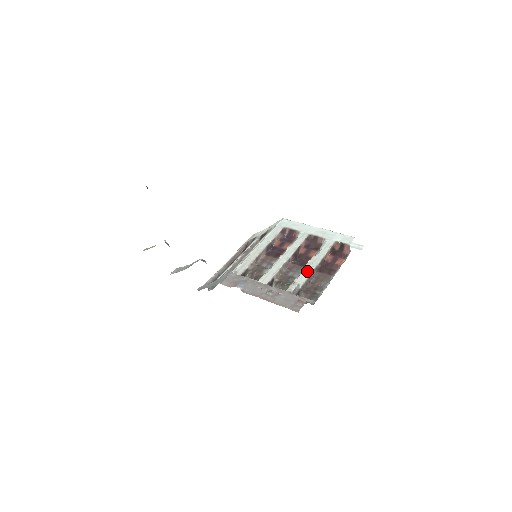
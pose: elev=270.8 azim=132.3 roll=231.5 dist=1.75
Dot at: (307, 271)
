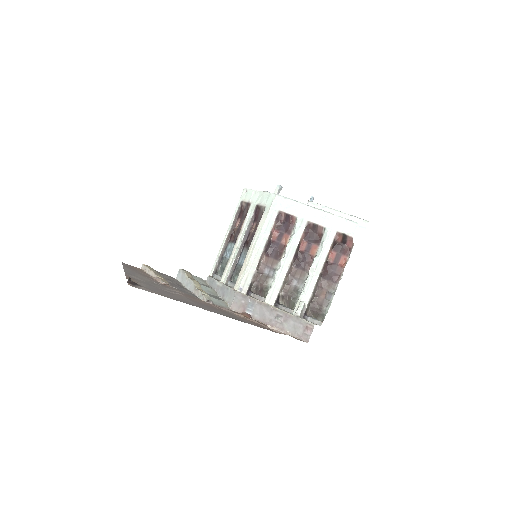
Dot at: (311, 283)
